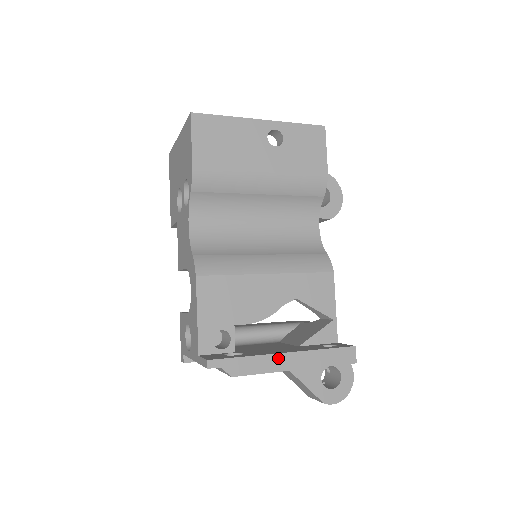
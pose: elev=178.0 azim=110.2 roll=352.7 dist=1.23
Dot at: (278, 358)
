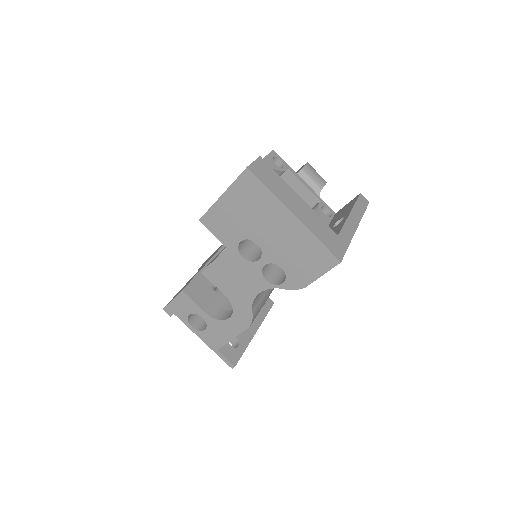
Dot at: occluded
